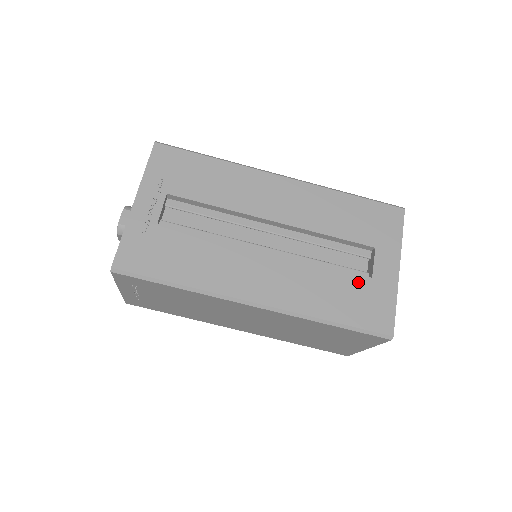
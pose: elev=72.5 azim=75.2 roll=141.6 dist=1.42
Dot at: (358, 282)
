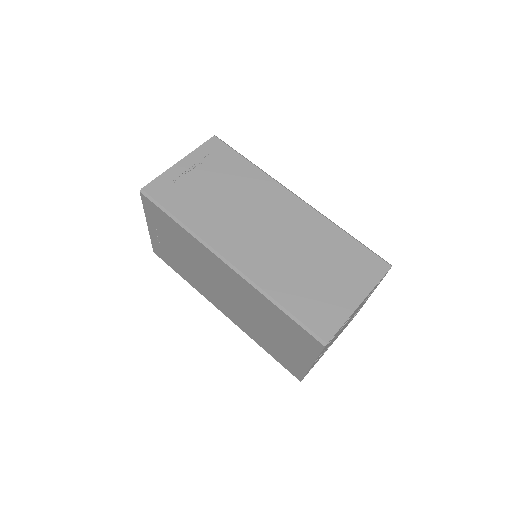
Dot at: occluded
